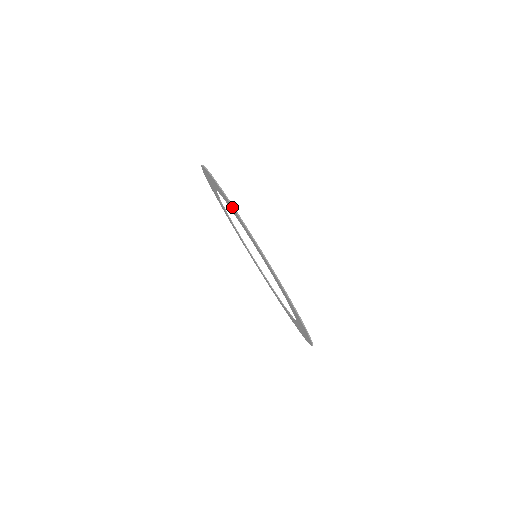
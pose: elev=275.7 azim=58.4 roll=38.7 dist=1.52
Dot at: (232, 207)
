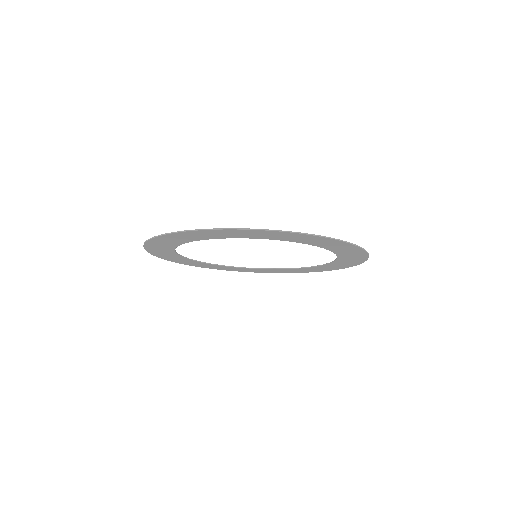
Dot at: (333, 241)
